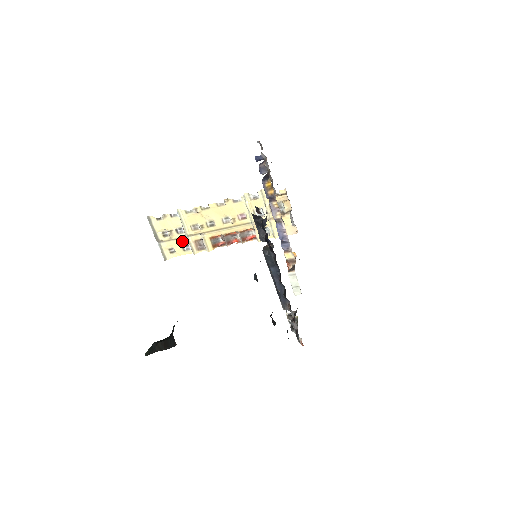
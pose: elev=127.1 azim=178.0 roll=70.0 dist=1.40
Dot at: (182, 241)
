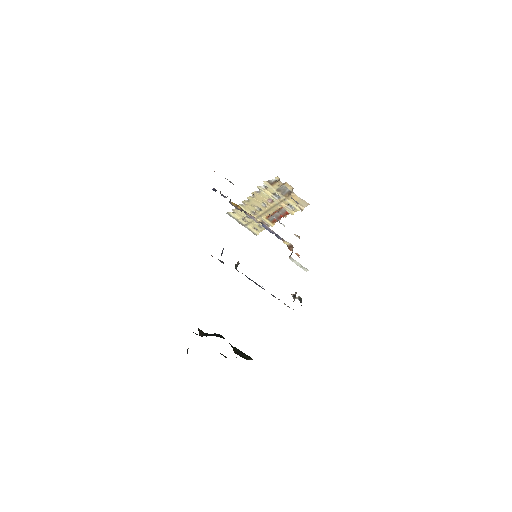
Dot at: (255, 222)
